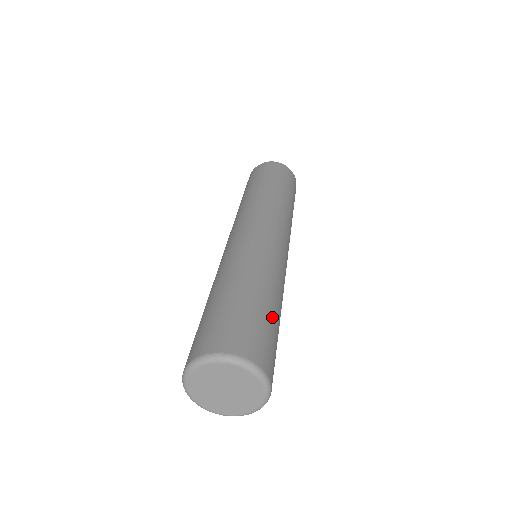
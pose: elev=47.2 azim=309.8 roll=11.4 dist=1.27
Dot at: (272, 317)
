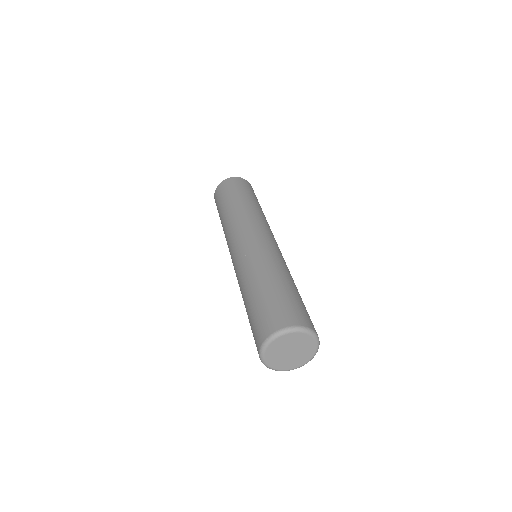
Dot at: (299, 295)
